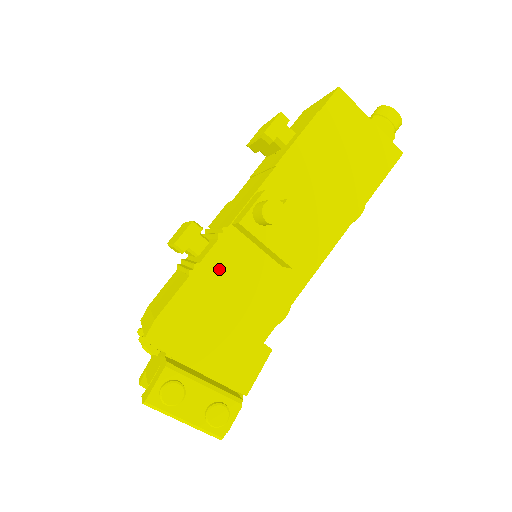
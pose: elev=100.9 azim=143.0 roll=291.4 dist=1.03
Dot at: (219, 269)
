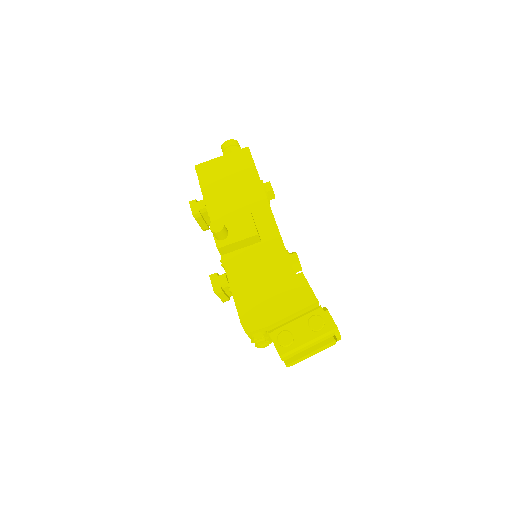
Dot at: (239, 275)
